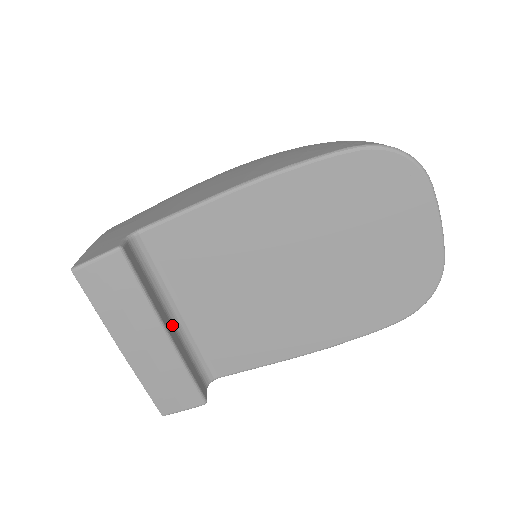
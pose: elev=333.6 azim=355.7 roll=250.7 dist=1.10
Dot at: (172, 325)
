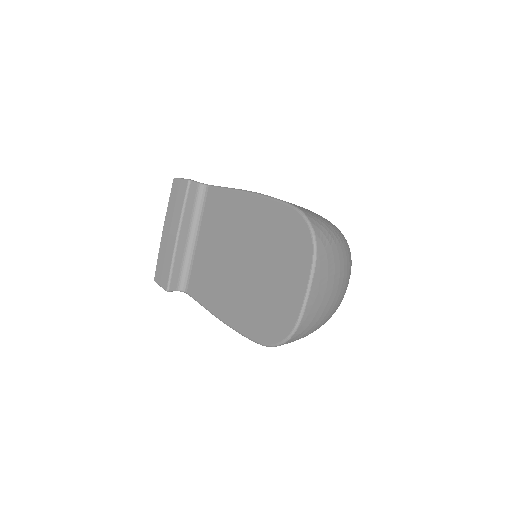
Dot at: (187, 240)
